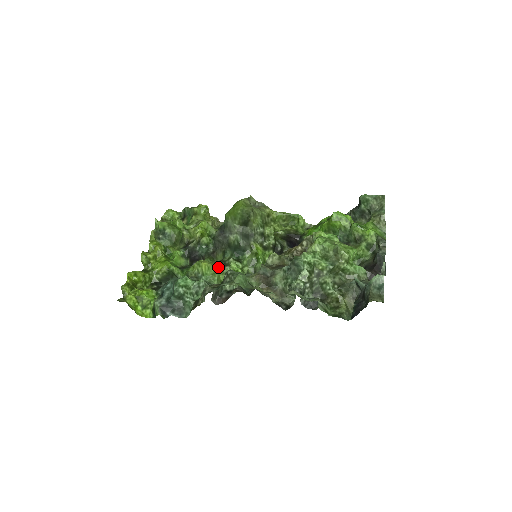
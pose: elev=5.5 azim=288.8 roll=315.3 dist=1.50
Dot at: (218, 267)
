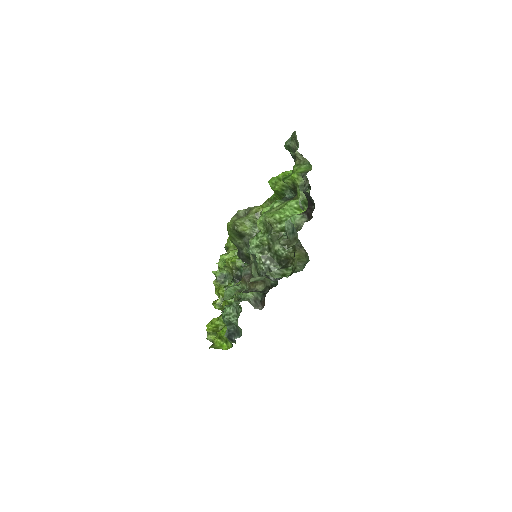
Dot at: occluded
